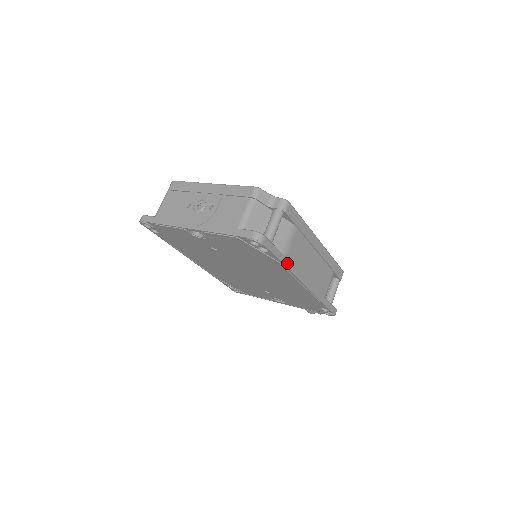
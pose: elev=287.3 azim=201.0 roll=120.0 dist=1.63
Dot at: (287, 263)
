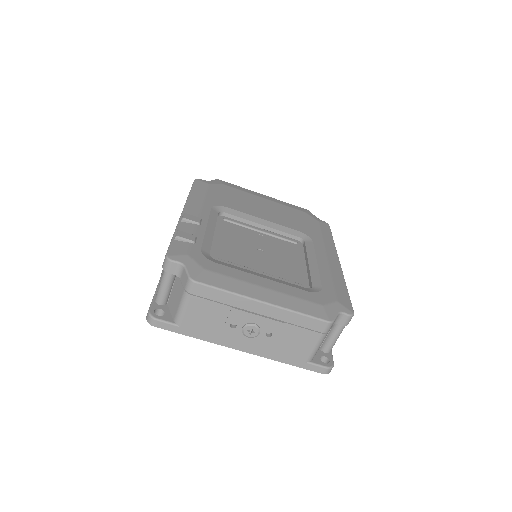
Dot at: occluded
